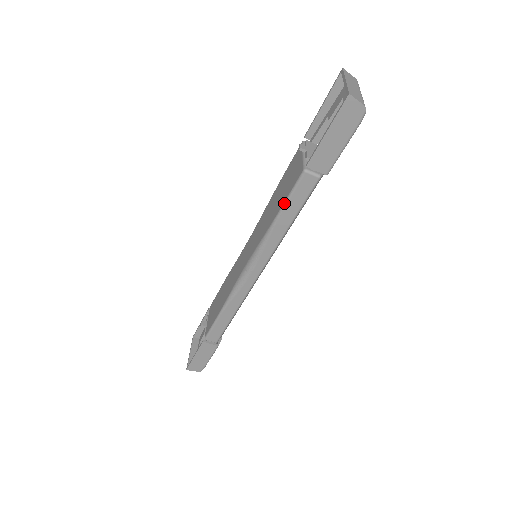
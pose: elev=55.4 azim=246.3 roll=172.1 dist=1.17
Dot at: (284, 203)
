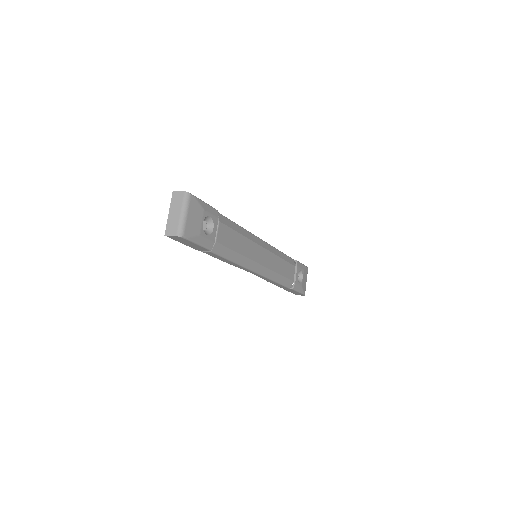
Dot at: occluded
